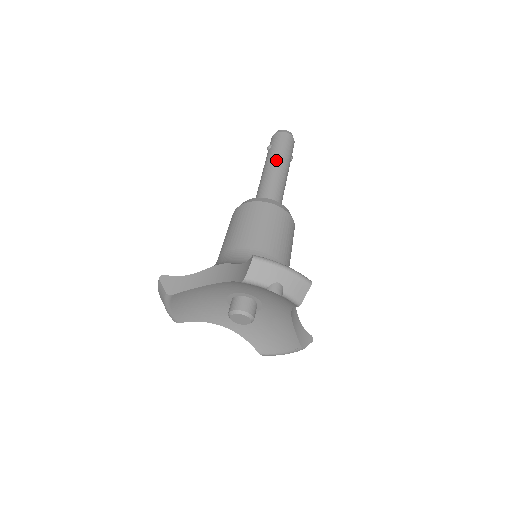
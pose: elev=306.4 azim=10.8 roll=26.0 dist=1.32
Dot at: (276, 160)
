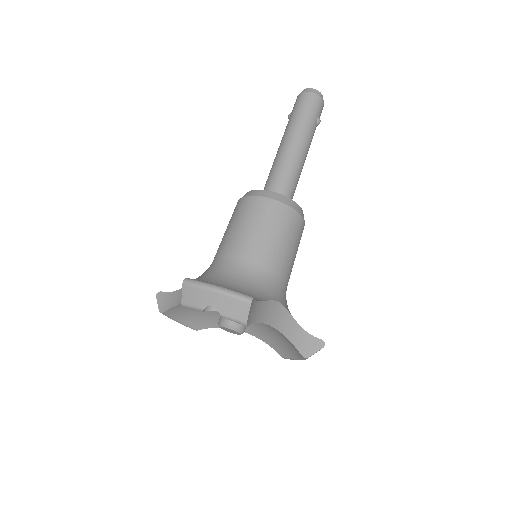
Dot at: (288, 133)
